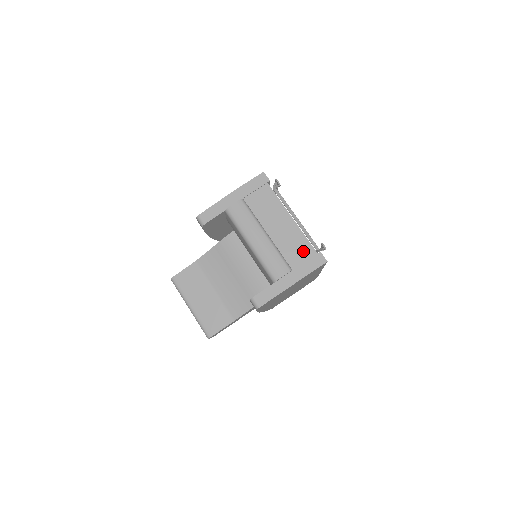
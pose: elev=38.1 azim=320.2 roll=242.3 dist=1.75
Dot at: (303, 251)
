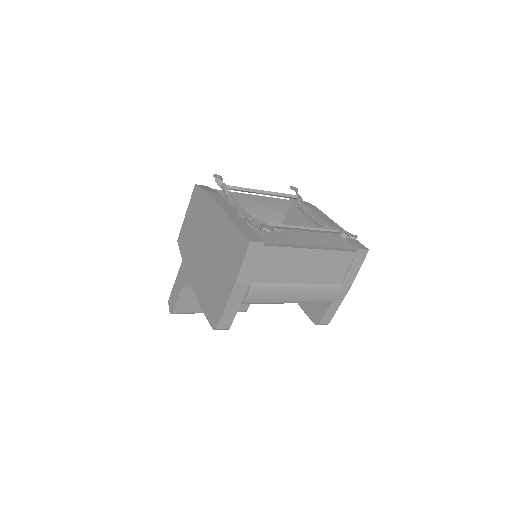
Dot at: (341, 263)
